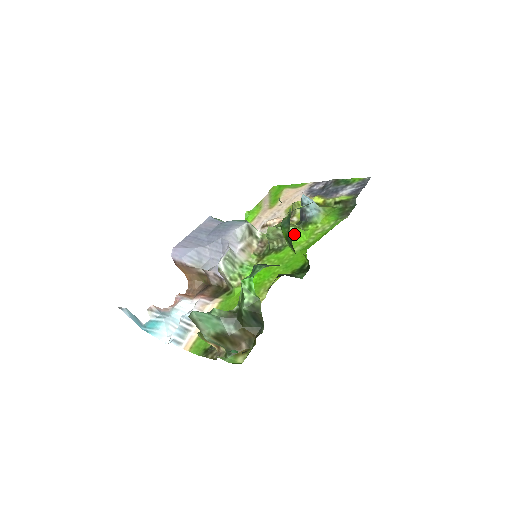
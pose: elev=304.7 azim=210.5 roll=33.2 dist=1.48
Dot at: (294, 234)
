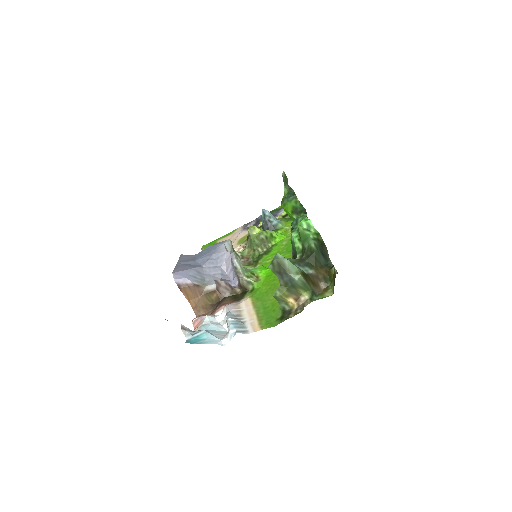
Dot at: (273, 236)
